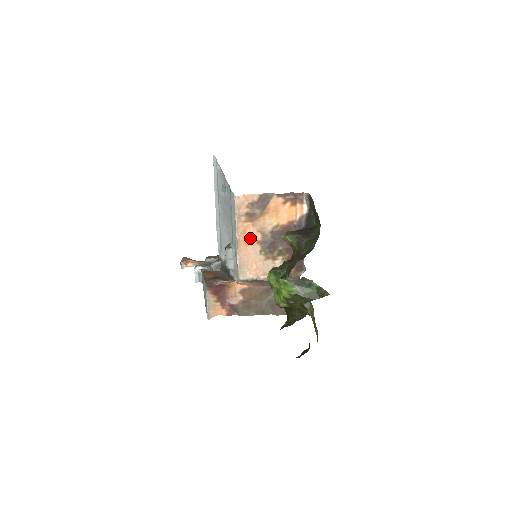
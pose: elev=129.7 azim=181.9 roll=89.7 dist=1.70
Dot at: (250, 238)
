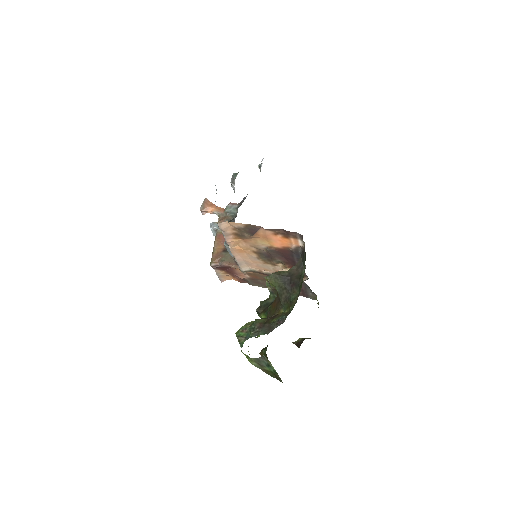
Dot at: (244, 248)
